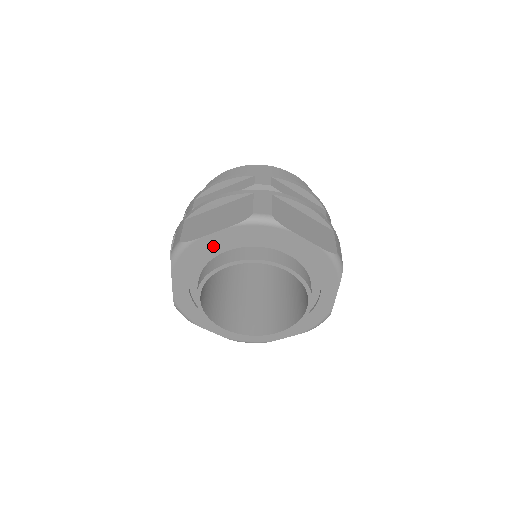
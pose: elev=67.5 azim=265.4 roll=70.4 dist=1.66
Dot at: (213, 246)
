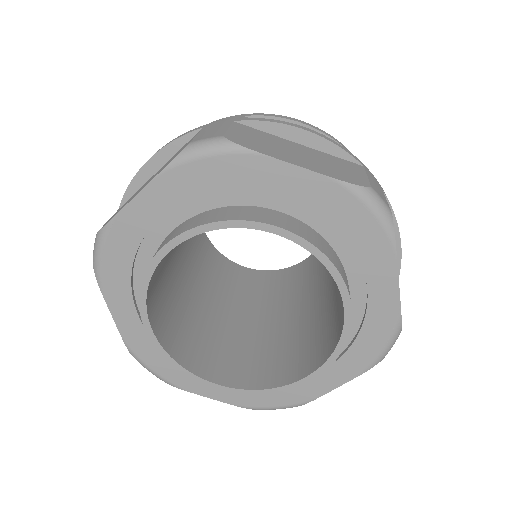
Dot at: (145, 224)
